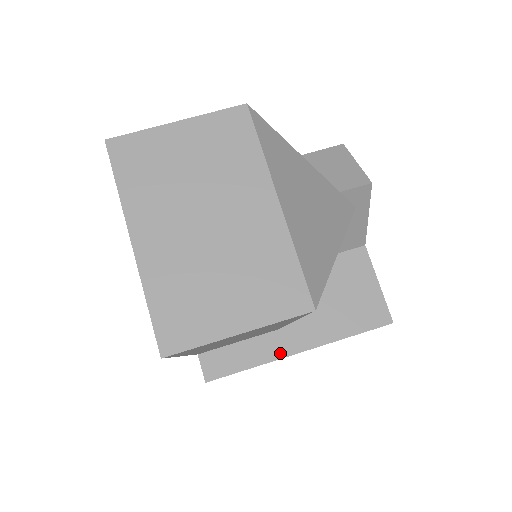
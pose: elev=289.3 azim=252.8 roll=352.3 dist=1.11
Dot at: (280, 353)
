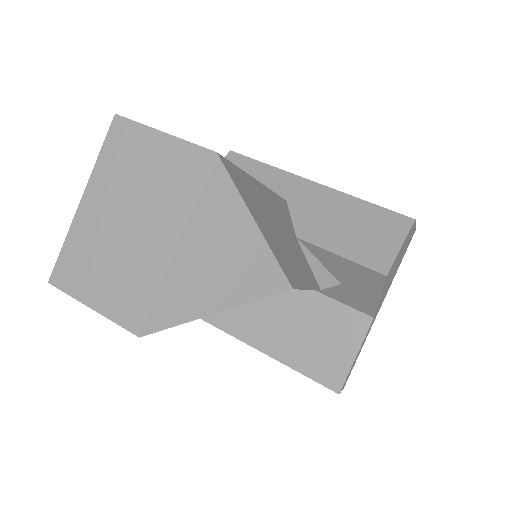
Dot at: (241, 335)
